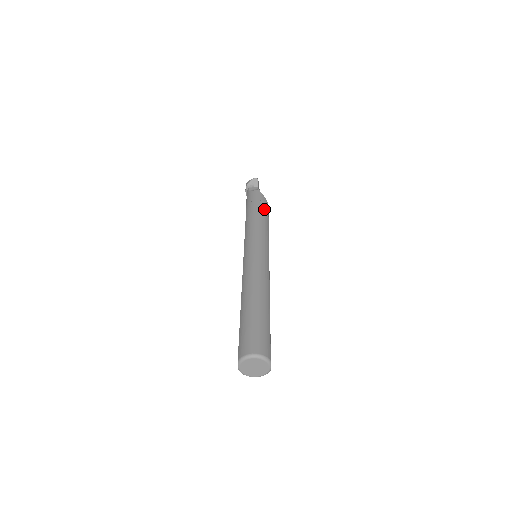
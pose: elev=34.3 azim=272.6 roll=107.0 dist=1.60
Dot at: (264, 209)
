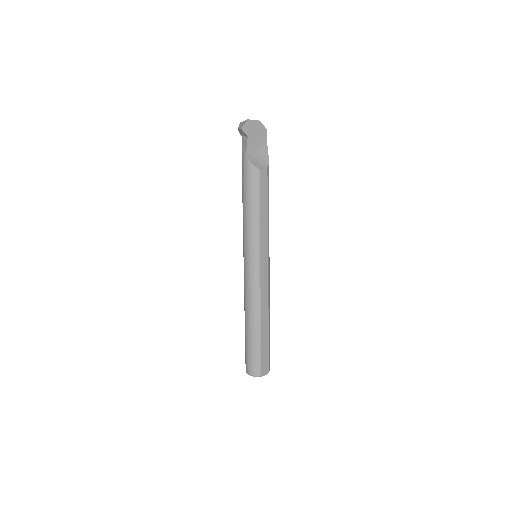
Dot at: (252, 192)
